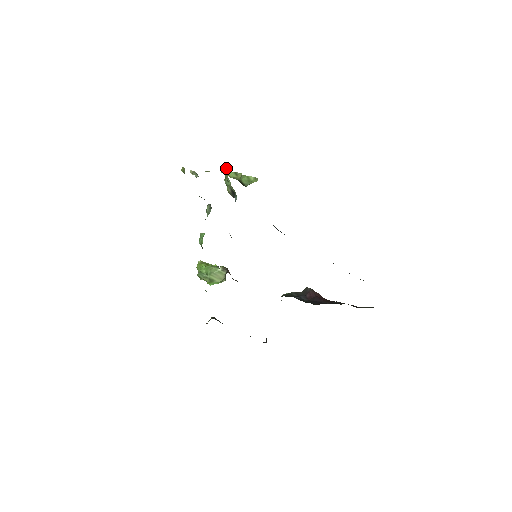
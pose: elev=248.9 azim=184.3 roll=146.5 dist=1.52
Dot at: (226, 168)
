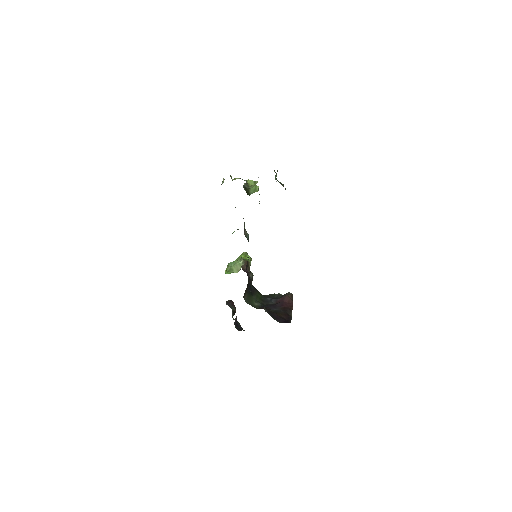
Dot at: occluded
